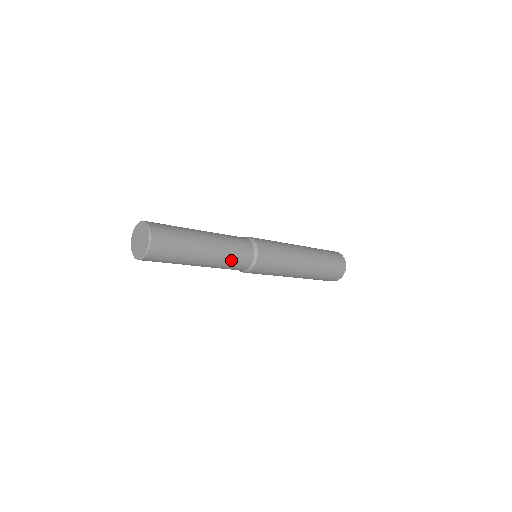
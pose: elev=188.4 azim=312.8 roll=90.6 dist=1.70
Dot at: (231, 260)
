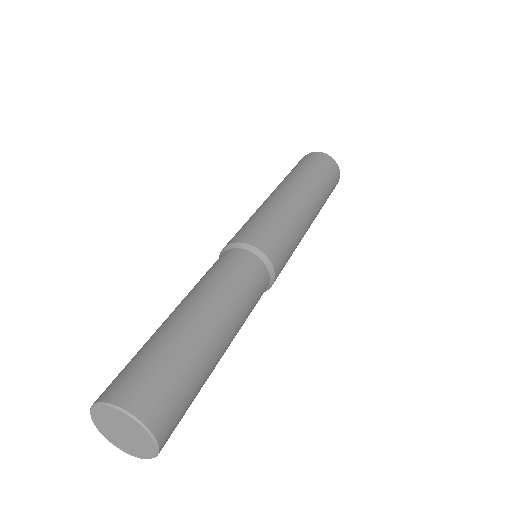
Dot at: (249, 300)
